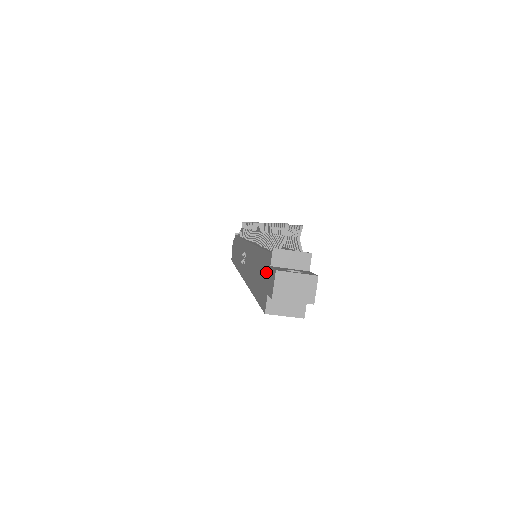
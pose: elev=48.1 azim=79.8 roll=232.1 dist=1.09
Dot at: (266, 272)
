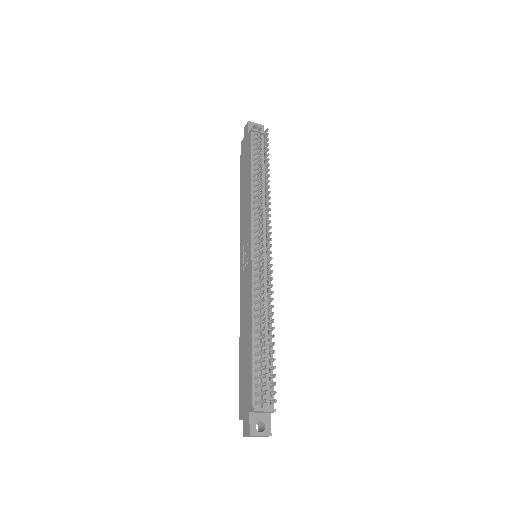
Dot at: (247, 401)
